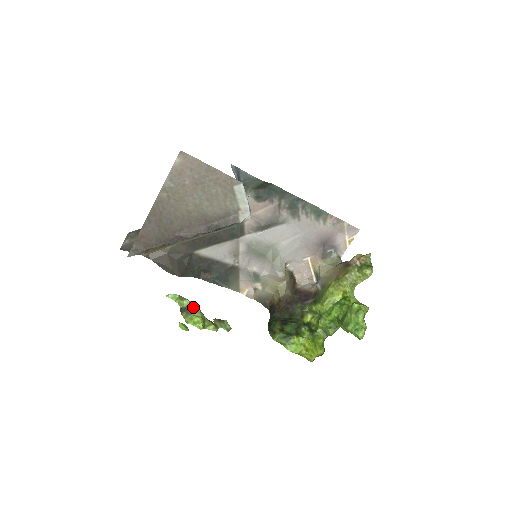
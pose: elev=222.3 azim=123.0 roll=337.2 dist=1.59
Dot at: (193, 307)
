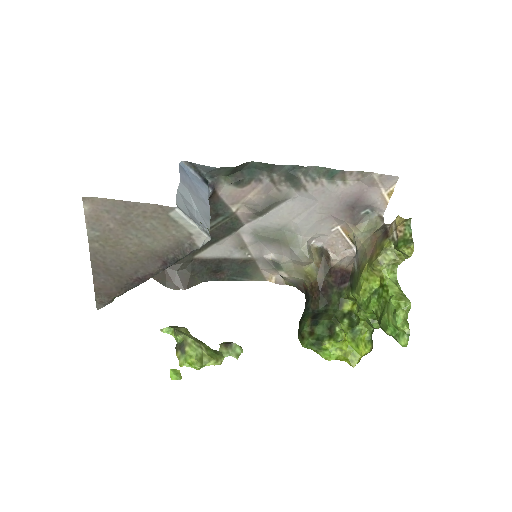
Dot at: (187, 343)
